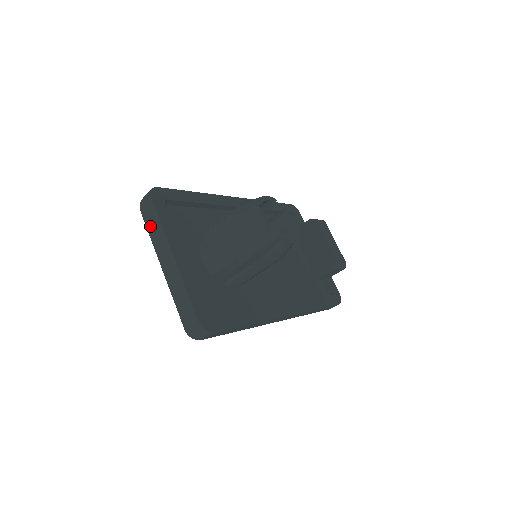
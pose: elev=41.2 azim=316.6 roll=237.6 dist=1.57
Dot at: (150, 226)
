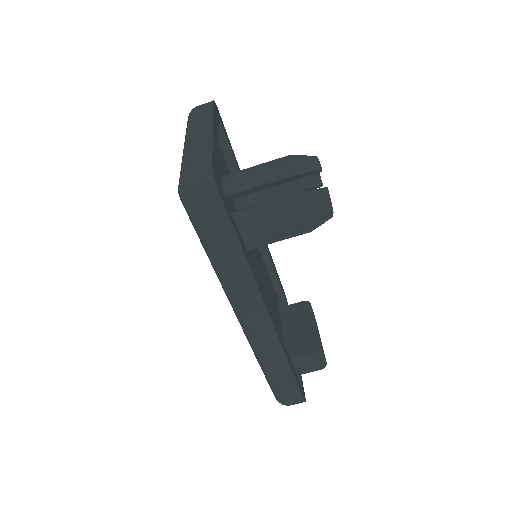
Dot at: (197, 115)
